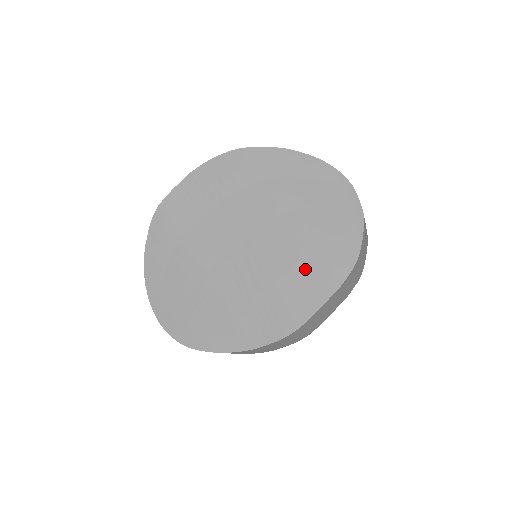
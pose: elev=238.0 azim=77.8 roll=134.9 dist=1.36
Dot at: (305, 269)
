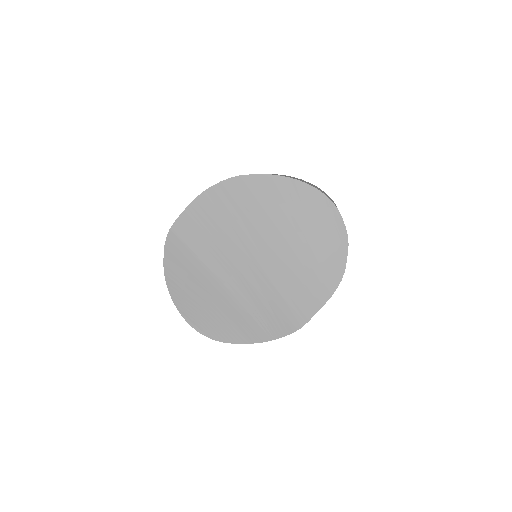
Dot at: (304, 283)
